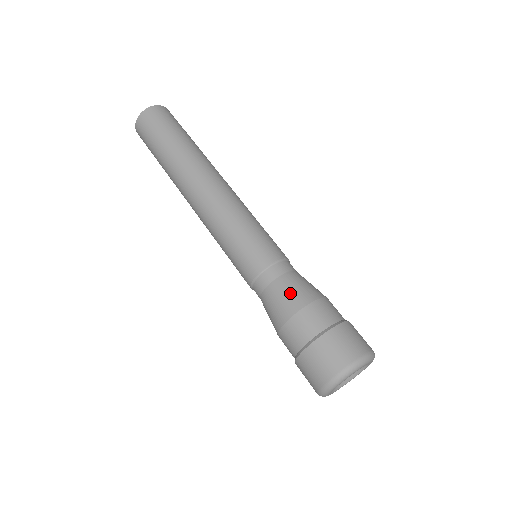
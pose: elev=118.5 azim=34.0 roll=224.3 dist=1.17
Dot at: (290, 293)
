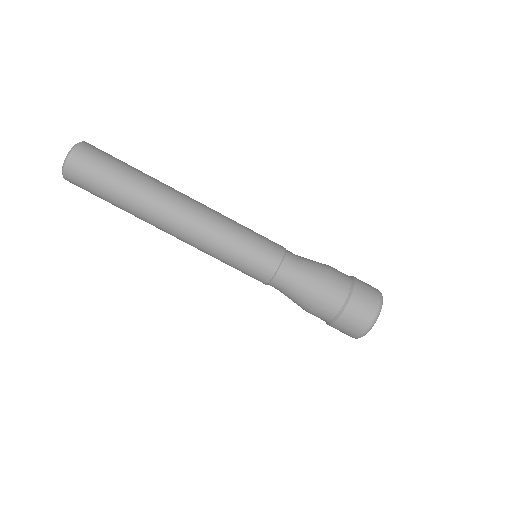
Dot at: (303, 290)
